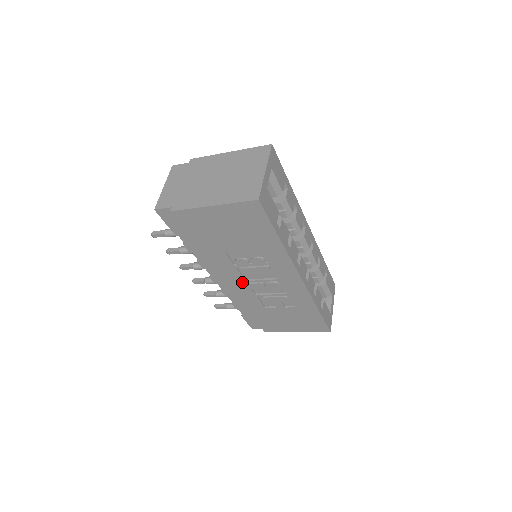
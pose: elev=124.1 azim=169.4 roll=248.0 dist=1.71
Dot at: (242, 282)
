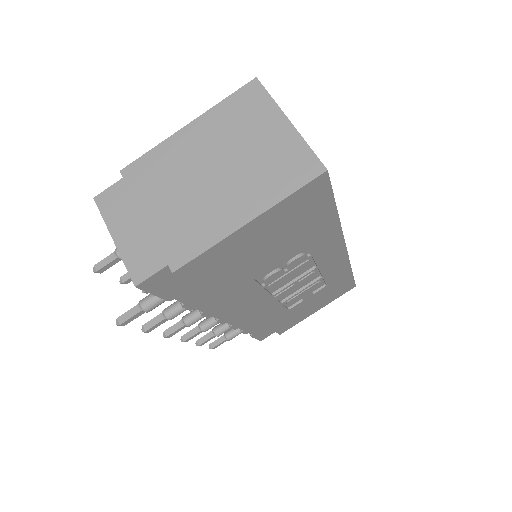
Dot at: (267, 300)
